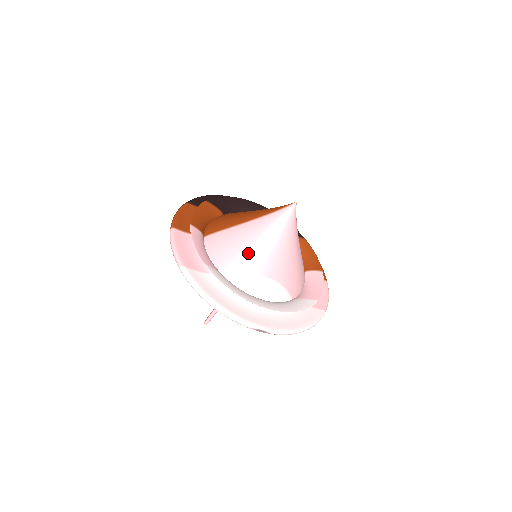
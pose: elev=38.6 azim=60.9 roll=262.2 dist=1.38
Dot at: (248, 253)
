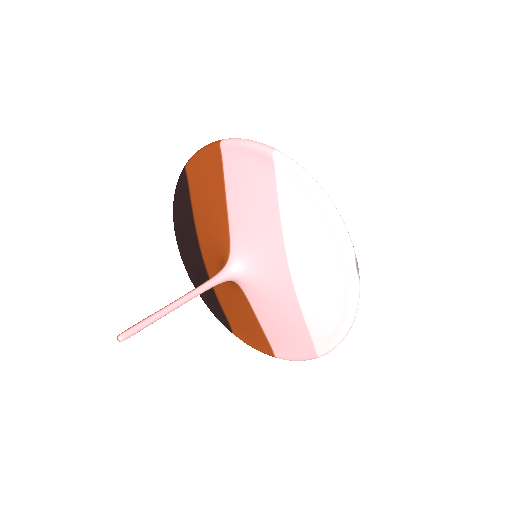
Dot at: occluded
